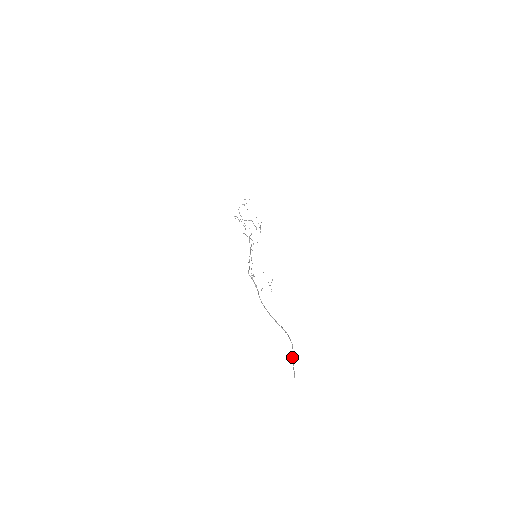
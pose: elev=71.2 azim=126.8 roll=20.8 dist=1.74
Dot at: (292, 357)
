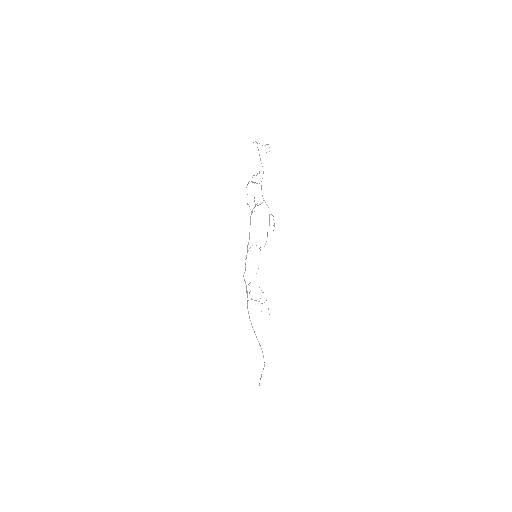
Dot at: occluded
